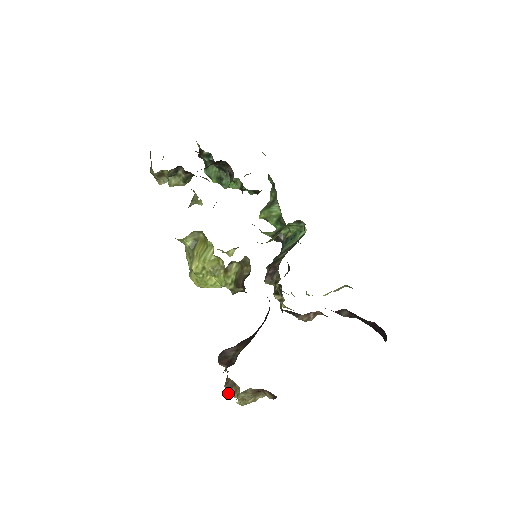
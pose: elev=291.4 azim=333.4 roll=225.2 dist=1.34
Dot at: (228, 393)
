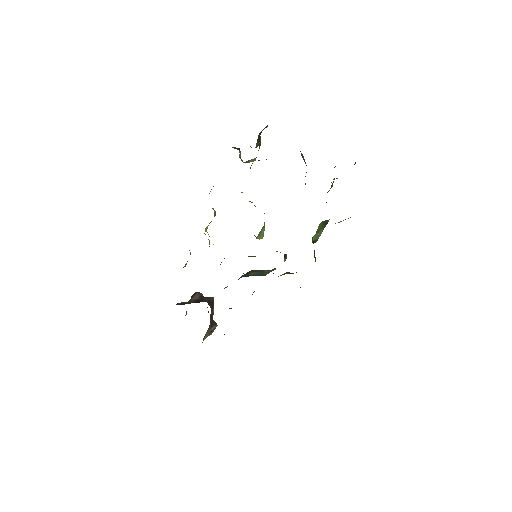
Dot at: occluded
